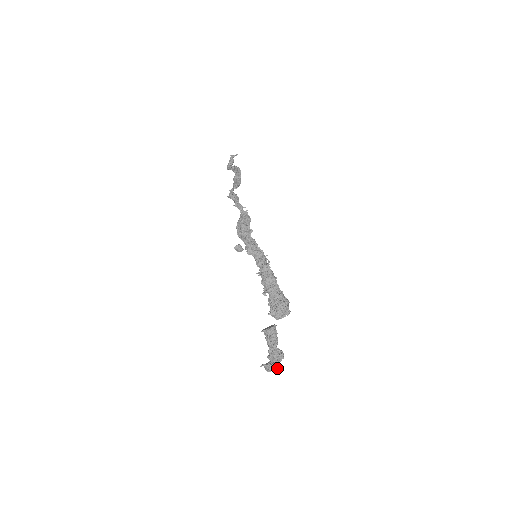
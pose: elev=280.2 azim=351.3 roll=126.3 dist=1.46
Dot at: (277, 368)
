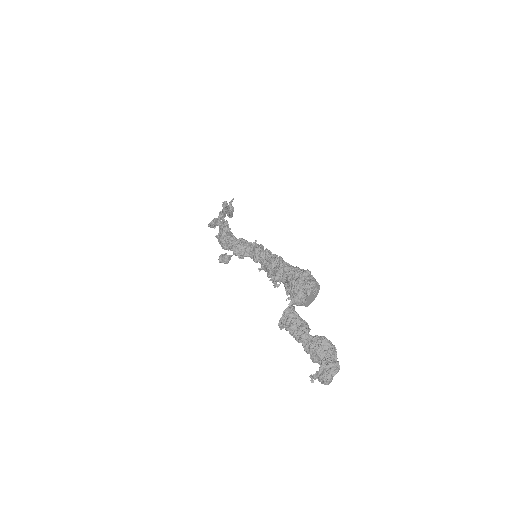
Dot at: (336, 369)
